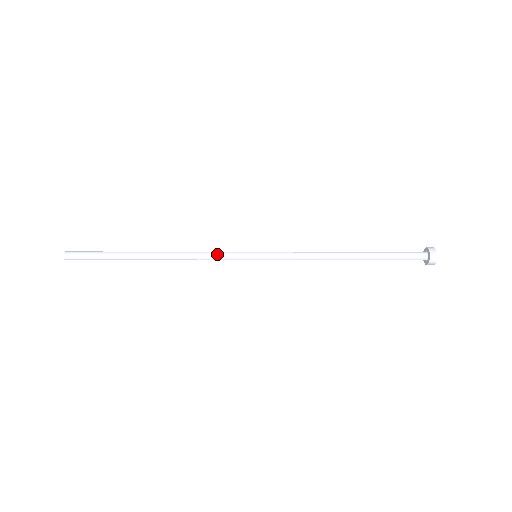
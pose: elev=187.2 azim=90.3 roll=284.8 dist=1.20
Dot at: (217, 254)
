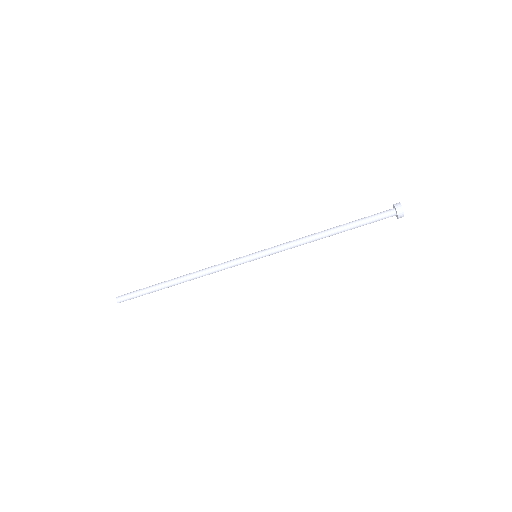
Dot at: (226, 263)
